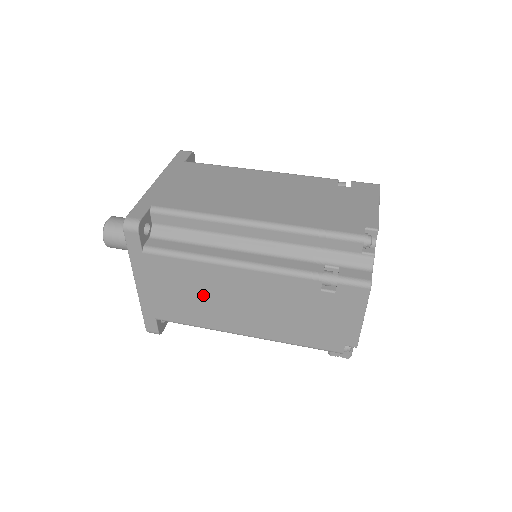
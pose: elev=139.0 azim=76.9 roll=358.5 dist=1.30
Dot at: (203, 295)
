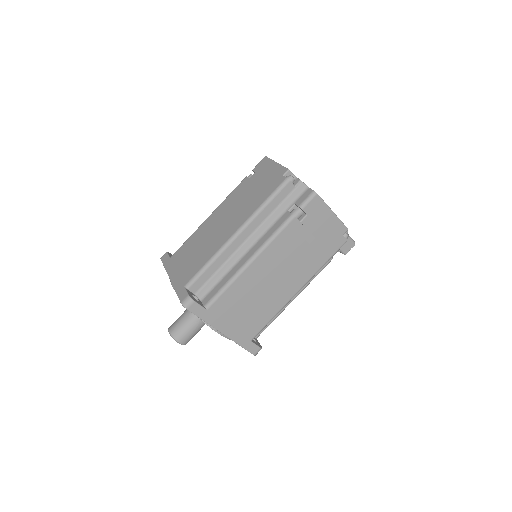
Dot at: (257, 296)
